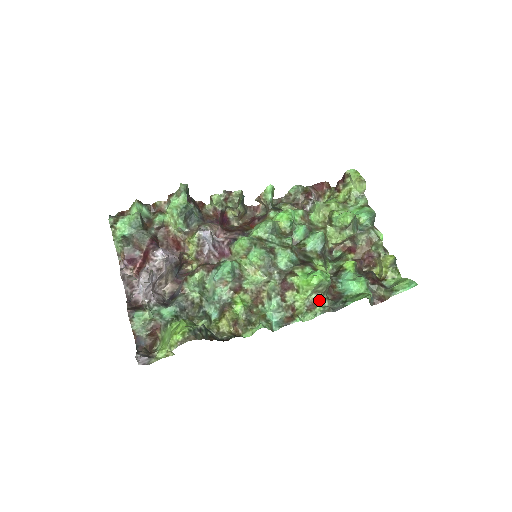
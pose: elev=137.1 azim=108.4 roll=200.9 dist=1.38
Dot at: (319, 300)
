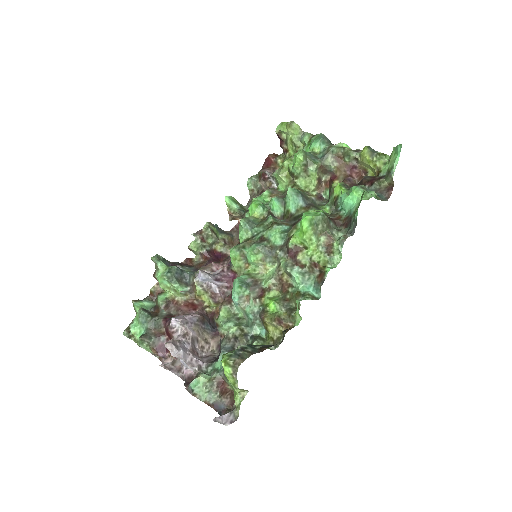
Dot at: (330, 237)
